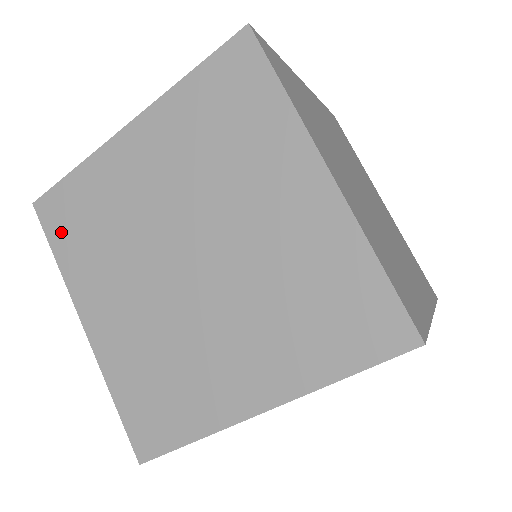
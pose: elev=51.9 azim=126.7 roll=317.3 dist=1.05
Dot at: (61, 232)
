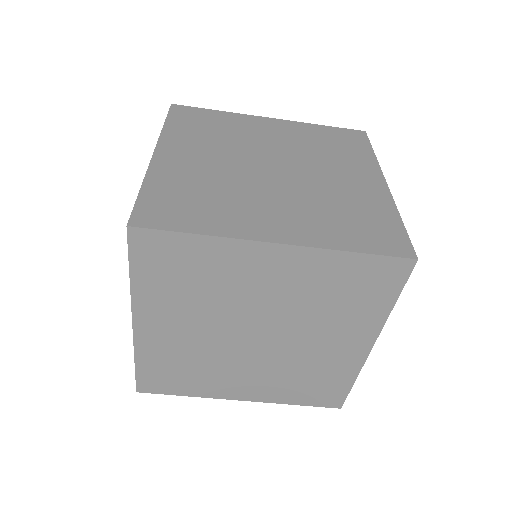
Dot at: (182, 120)
